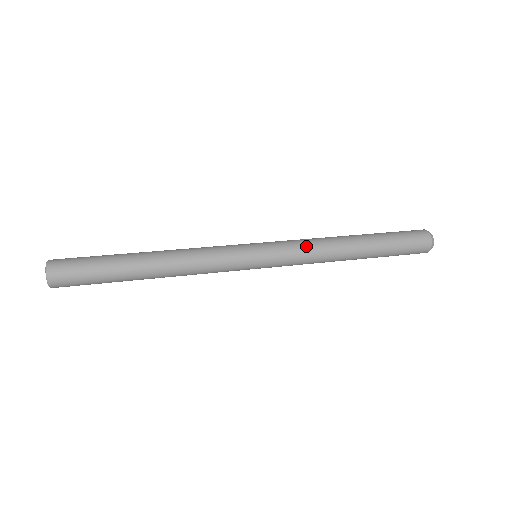
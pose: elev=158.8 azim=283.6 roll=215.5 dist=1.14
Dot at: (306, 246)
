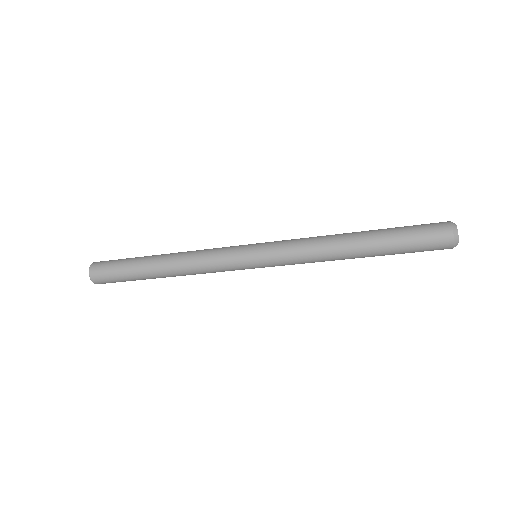
Dot at: (300, 247)
